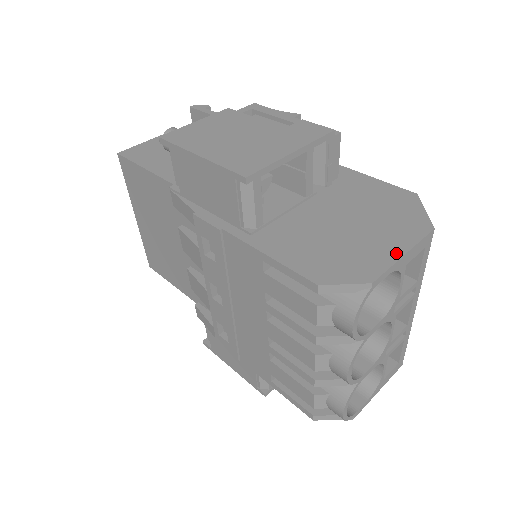
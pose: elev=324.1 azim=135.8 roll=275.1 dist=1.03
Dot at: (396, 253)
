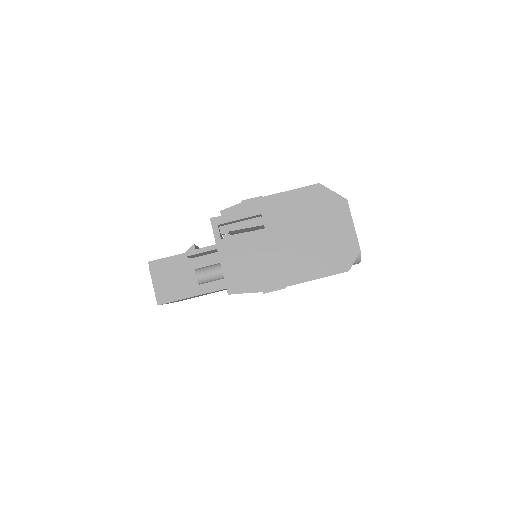
Dot at: (351, 228)
